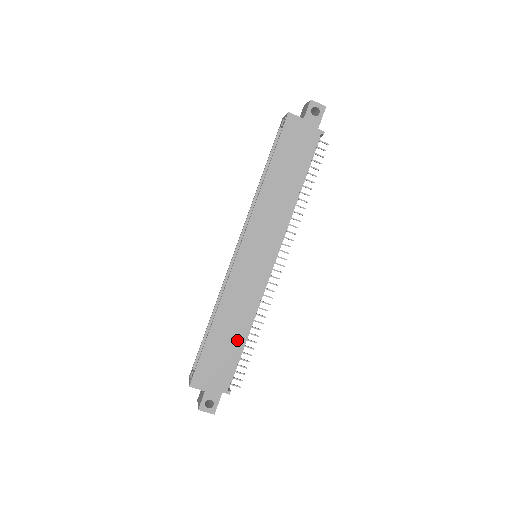
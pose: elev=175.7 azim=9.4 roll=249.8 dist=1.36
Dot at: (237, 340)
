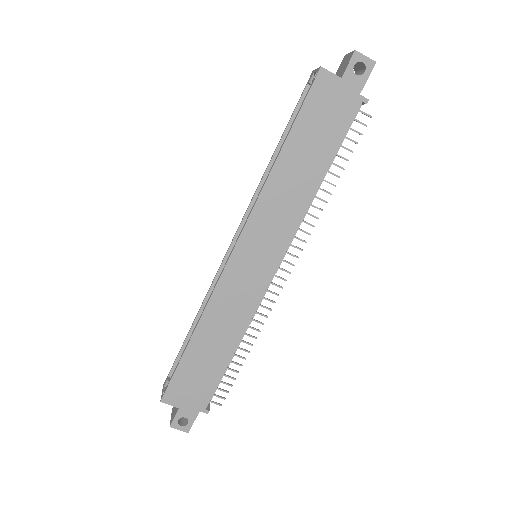
Dot at: (222, 356)
